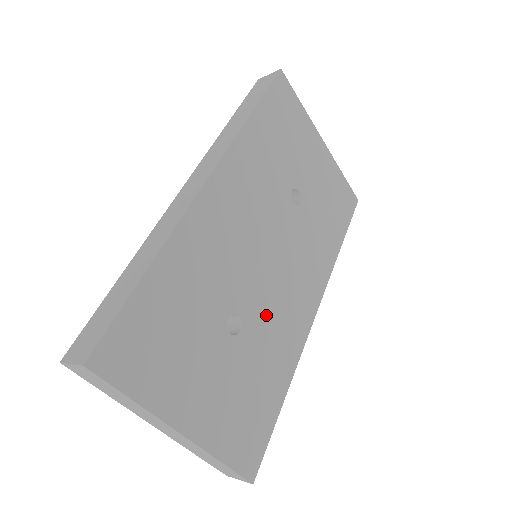
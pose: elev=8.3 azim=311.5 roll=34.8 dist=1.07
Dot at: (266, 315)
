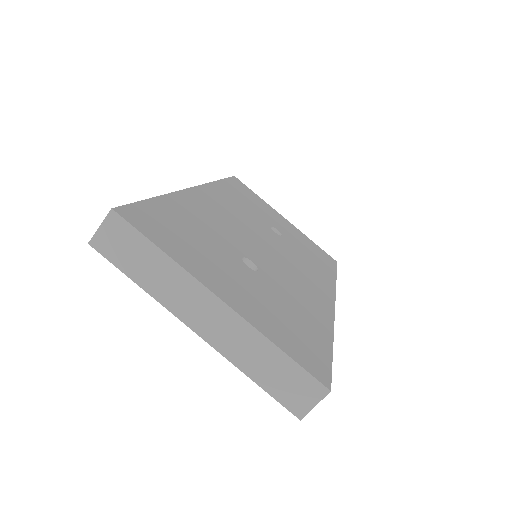
Dot at: (280, 276)
